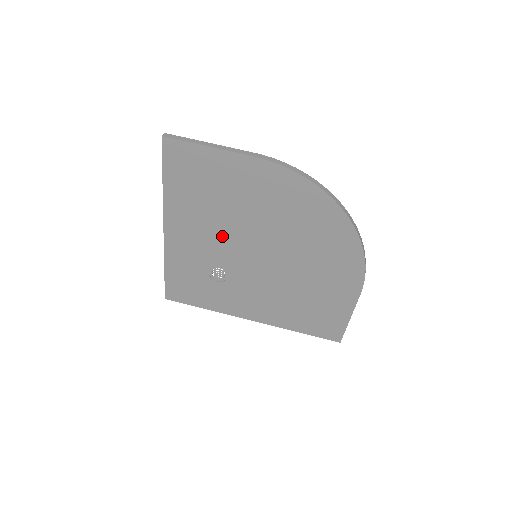
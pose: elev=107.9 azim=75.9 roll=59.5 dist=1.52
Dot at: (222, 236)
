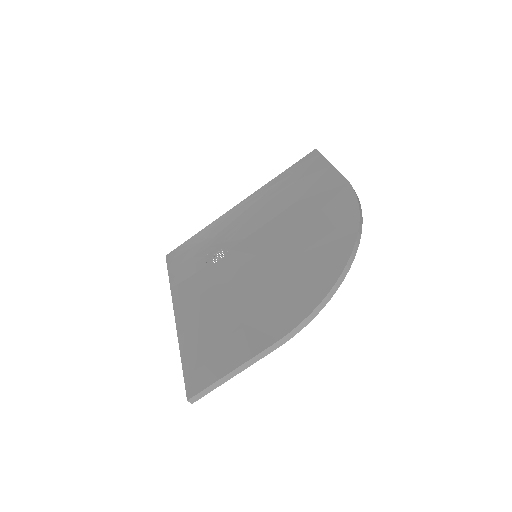
Dot at: occluded
